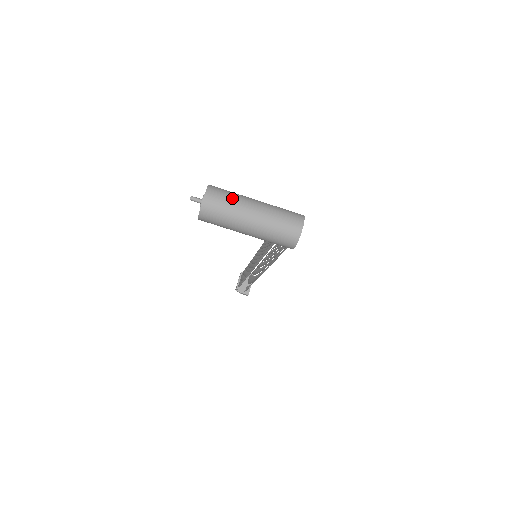
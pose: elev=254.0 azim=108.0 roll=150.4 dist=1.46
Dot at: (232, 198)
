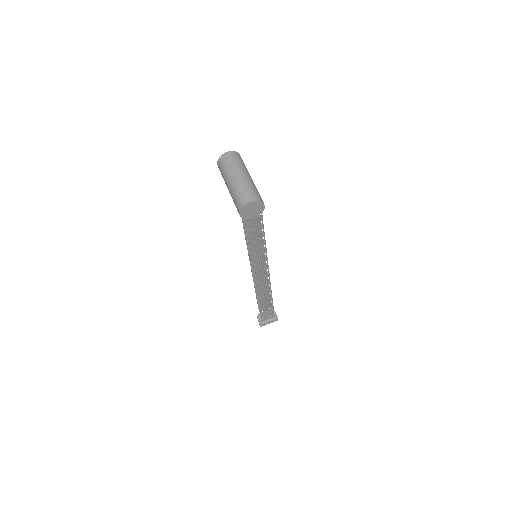
Dot at: (238, 163)
